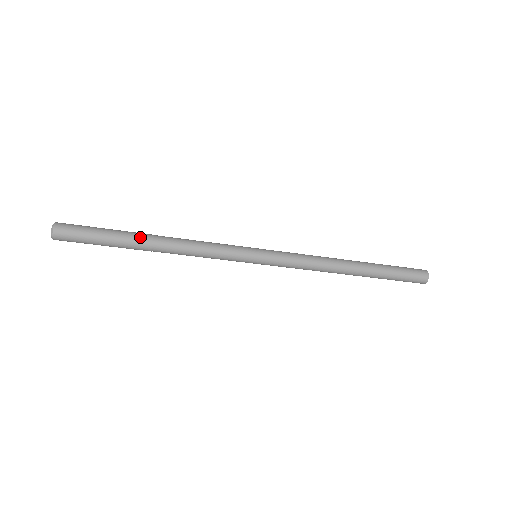
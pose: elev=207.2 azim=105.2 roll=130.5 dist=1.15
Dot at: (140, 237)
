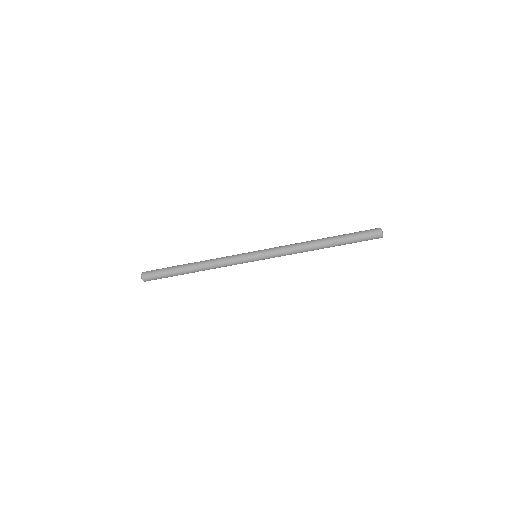
Dot at: (185, 267)
